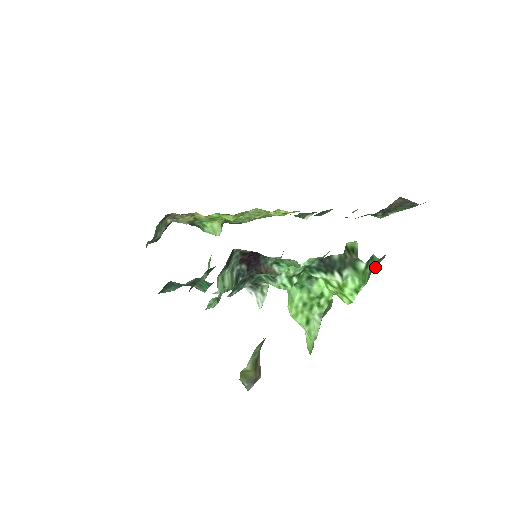
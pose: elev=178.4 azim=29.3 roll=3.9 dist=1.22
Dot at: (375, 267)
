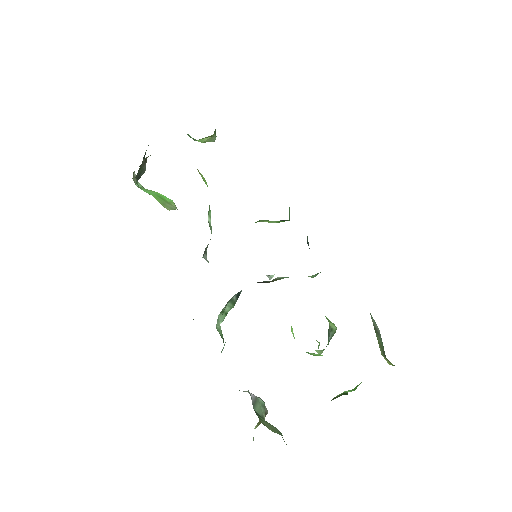
Dot at: occluded
